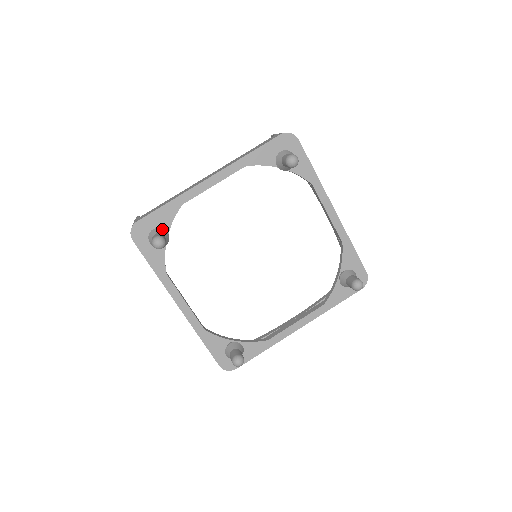
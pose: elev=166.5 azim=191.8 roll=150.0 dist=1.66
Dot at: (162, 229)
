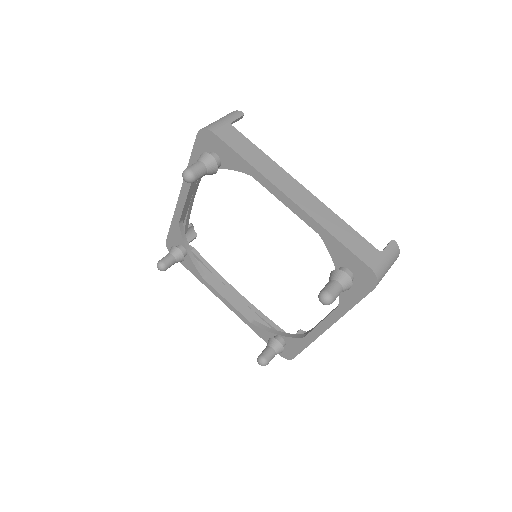
Dot at: (174, 248)
